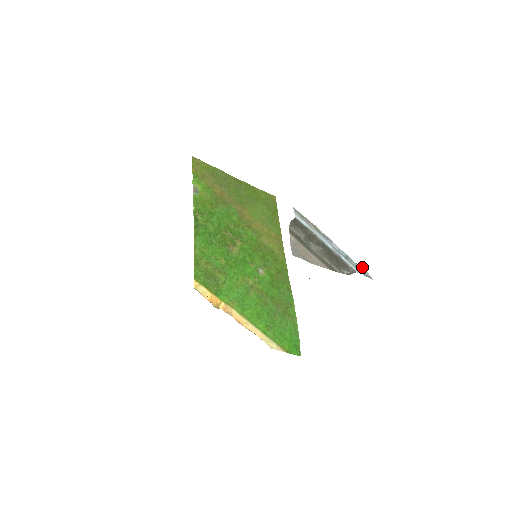
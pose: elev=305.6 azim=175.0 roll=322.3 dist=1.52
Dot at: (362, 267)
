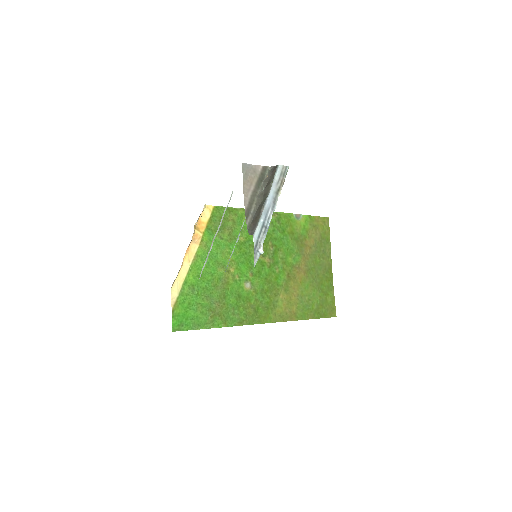
Dot at: (262, 248)
